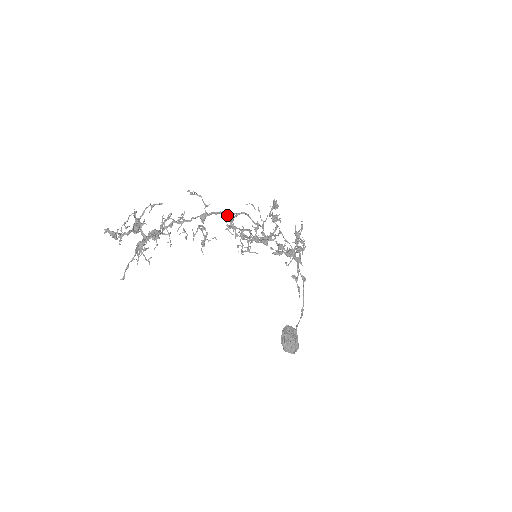
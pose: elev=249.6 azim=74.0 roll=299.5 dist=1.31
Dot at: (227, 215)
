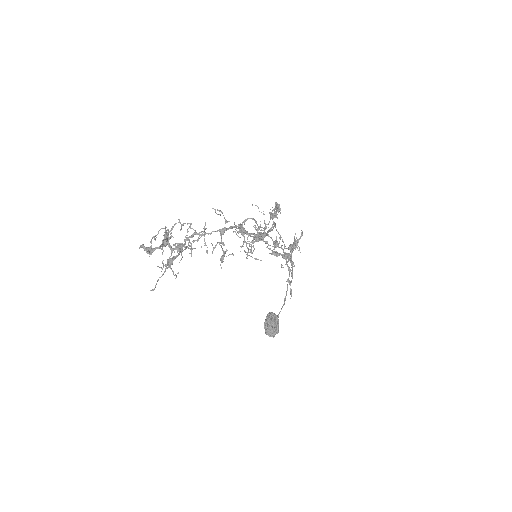
Dot at: (241, 227)
